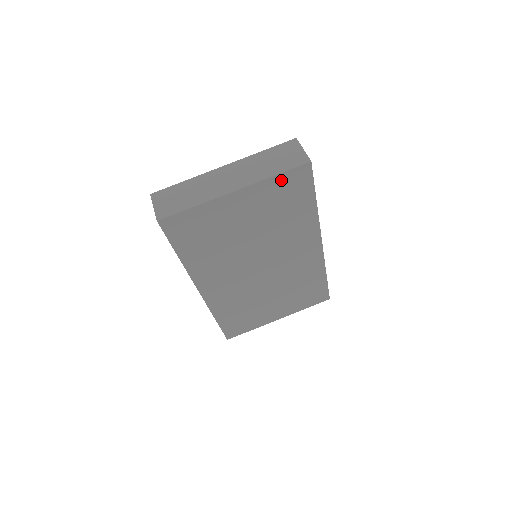
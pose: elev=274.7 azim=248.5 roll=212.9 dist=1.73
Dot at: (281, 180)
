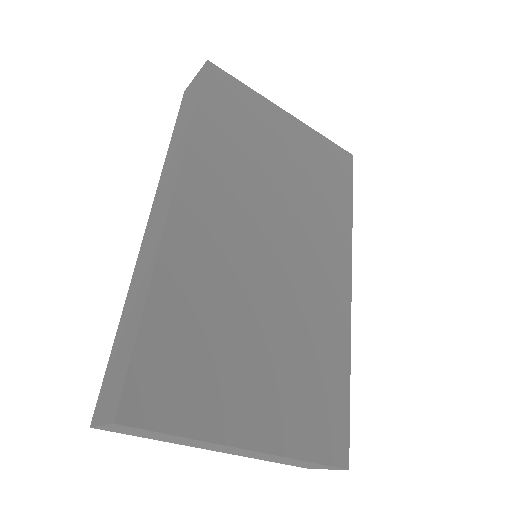
Dot at: occluded
